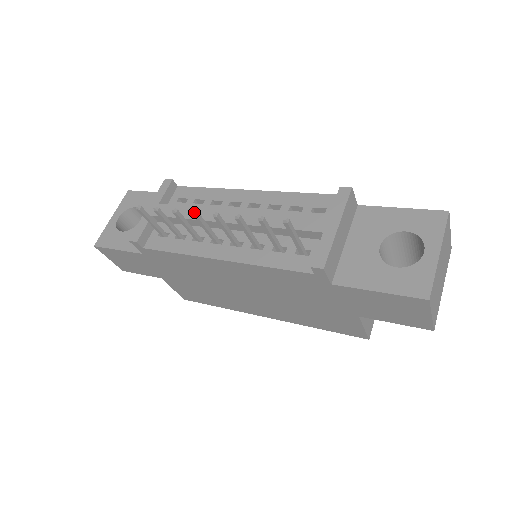
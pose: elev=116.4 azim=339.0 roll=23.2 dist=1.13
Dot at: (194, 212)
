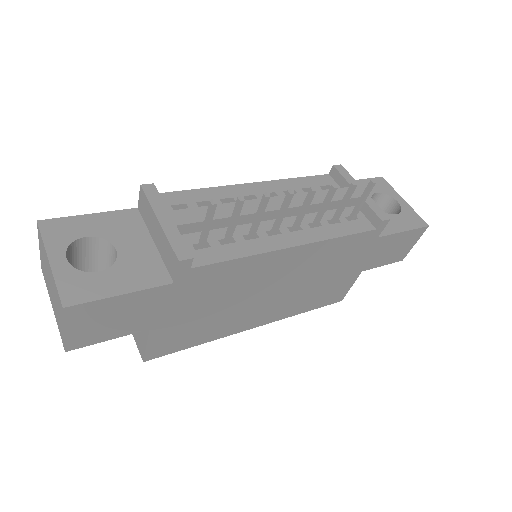
Dot at: occluded
